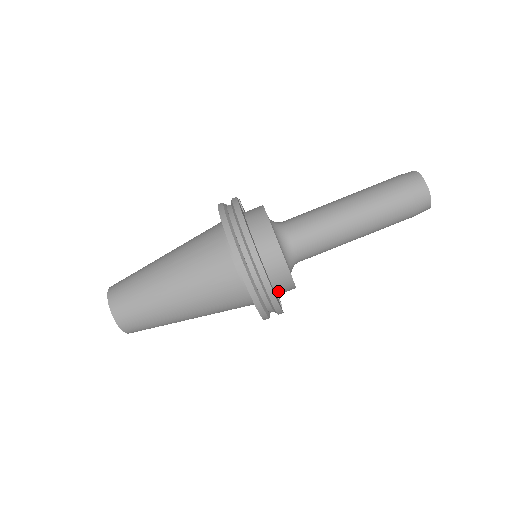
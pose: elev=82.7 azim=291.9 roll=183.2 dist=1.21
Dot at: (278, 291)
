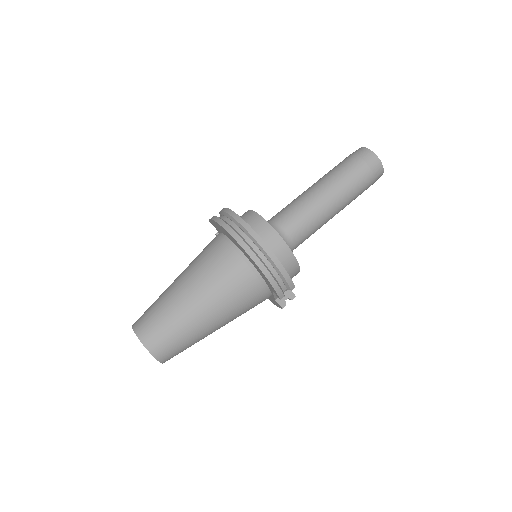
Dot at: occluded
